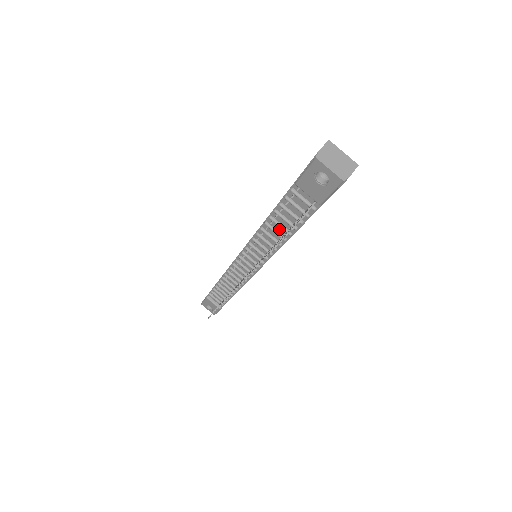
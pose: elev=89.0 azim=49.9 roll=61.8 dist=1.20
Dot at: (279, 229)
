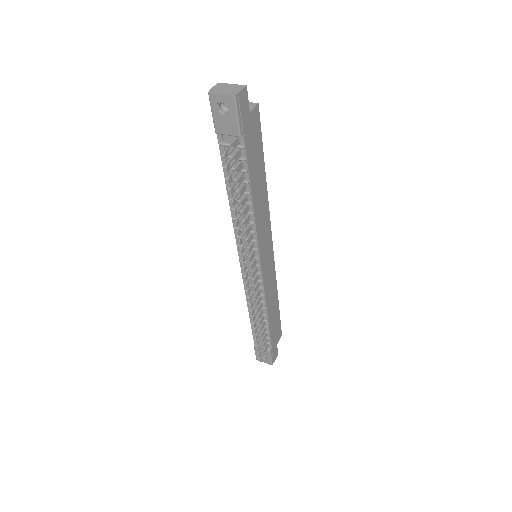
Dot at: (240, 197)
